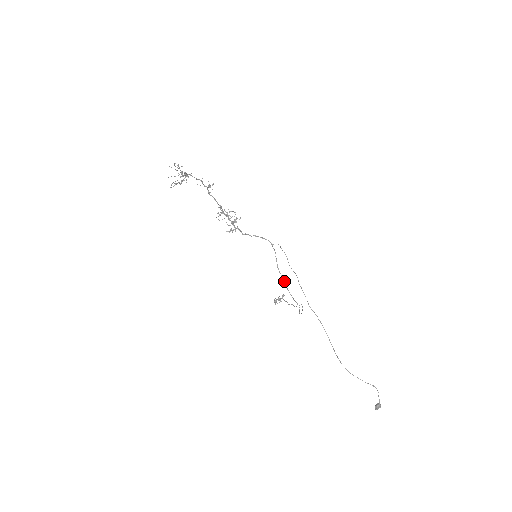
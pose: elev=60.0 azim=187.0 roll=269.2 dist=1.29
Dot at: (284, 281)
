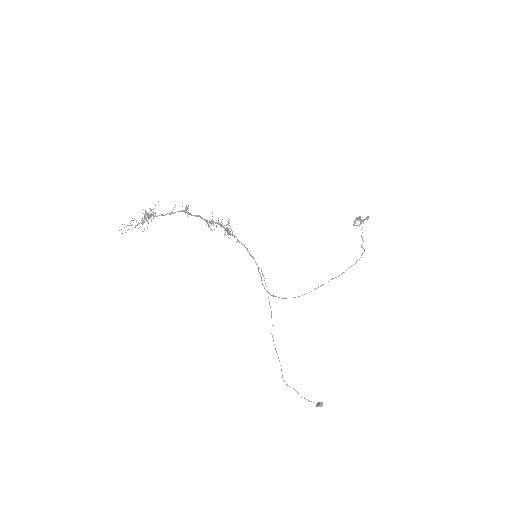
Dot at: (270, 294)
